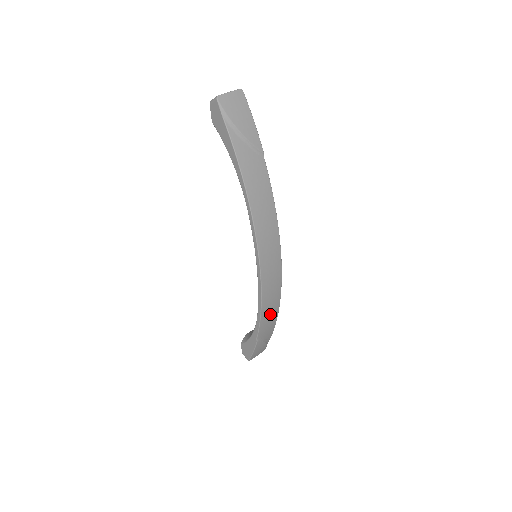
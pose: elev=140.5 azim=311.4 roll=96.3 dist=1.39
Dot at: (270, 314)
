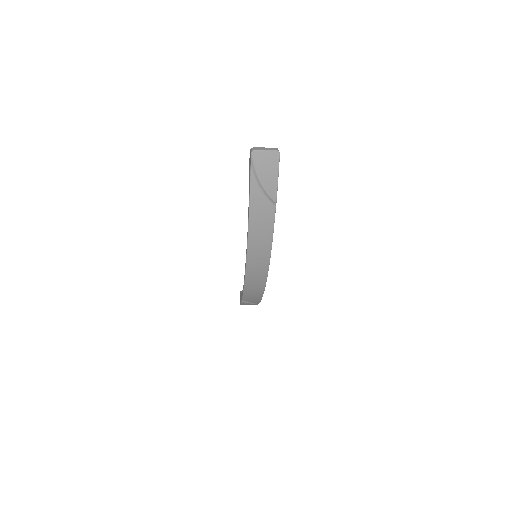
Dot at: (253, 294)
